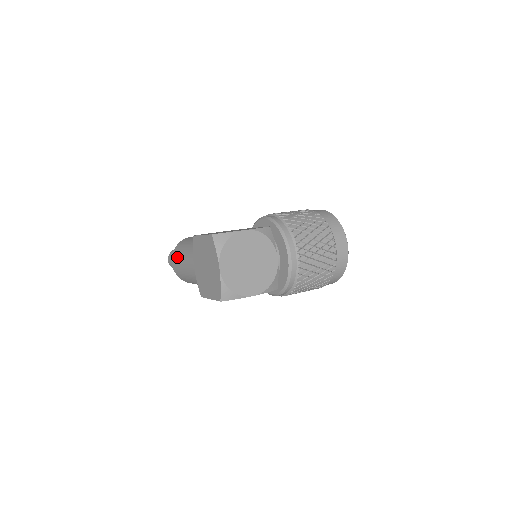
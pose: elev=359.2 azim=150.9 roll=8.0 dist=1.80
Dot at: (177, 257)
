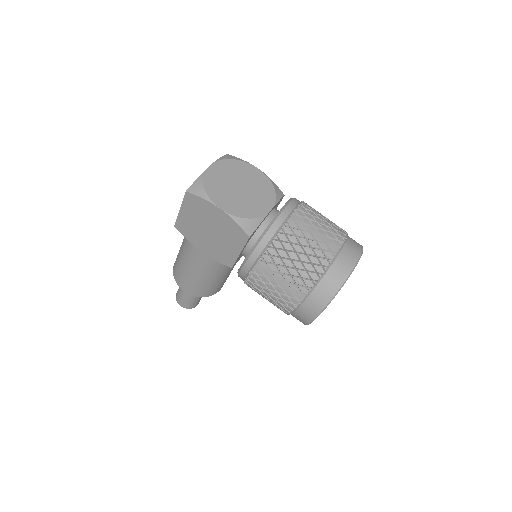
Dot at: occluded
